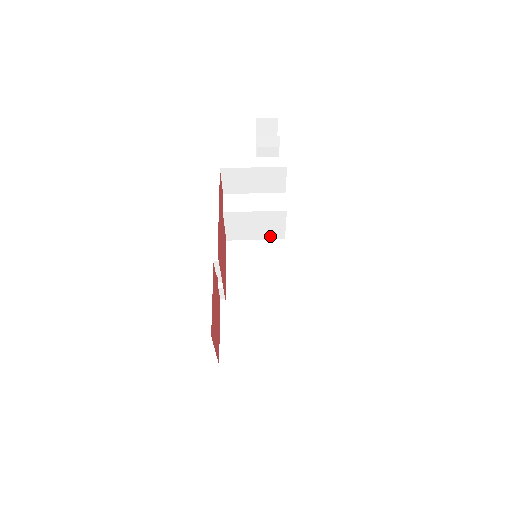
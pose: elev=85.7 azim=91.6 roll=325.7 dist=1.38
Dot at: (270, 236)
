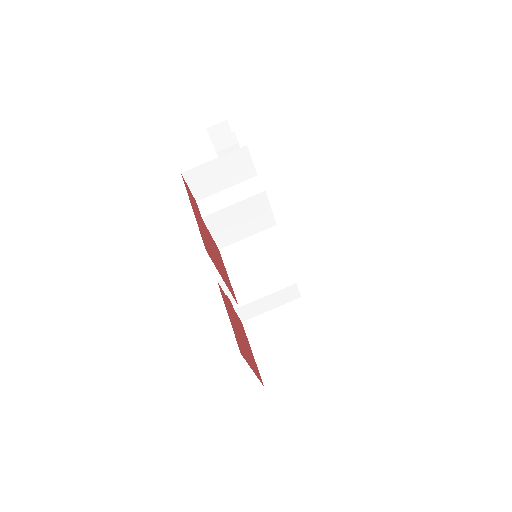
Dot at: (261, 227)
